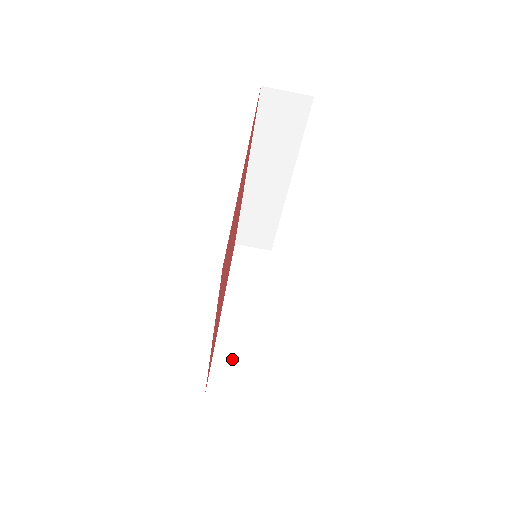
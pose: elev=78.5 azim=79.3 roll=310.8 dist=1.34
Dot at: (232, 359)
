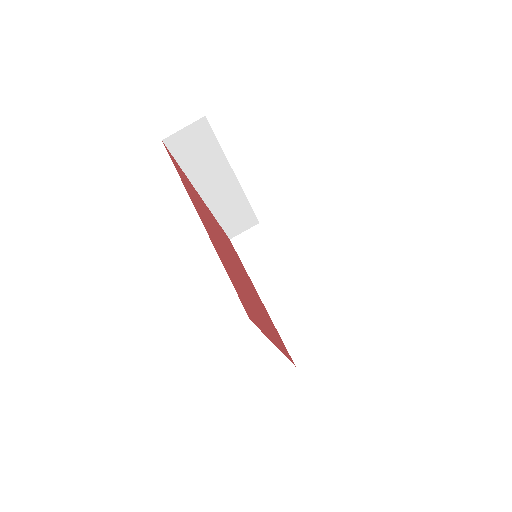
Dot at: (294, 327)
